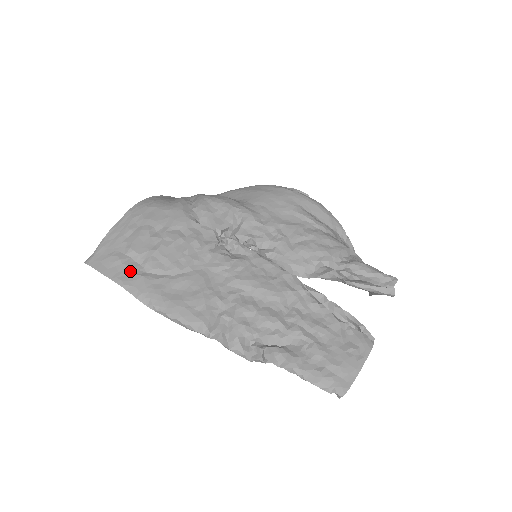
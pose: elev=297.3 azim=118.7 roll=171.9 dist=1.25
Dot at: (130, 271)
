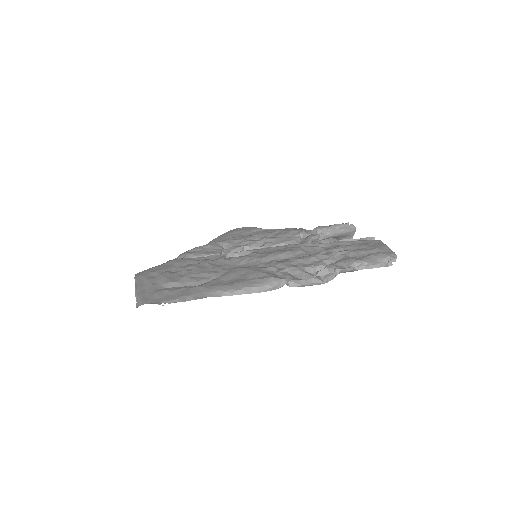
Dot at: (182, 291)
